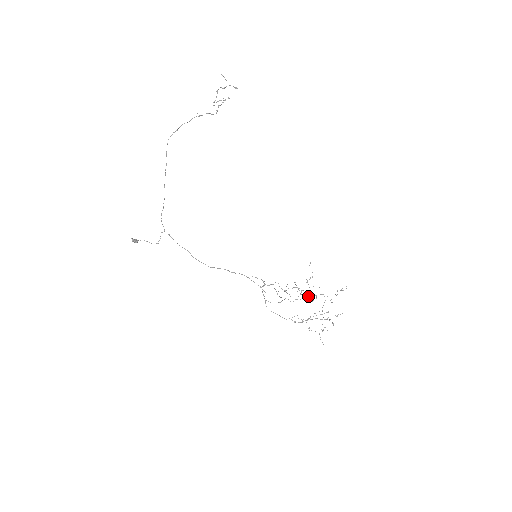
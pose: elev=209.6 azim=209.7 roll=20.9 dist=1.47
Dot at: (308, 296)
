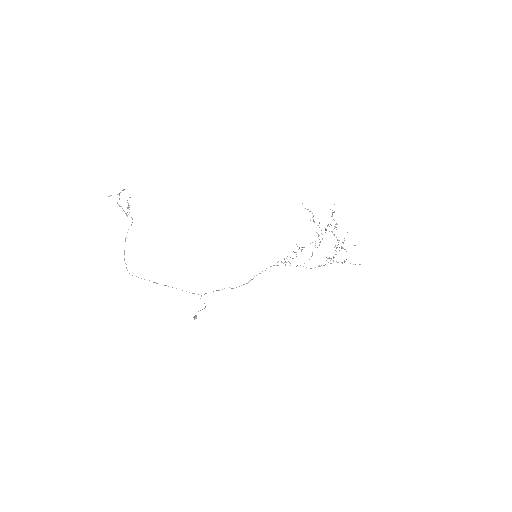
Dot at: occluded
